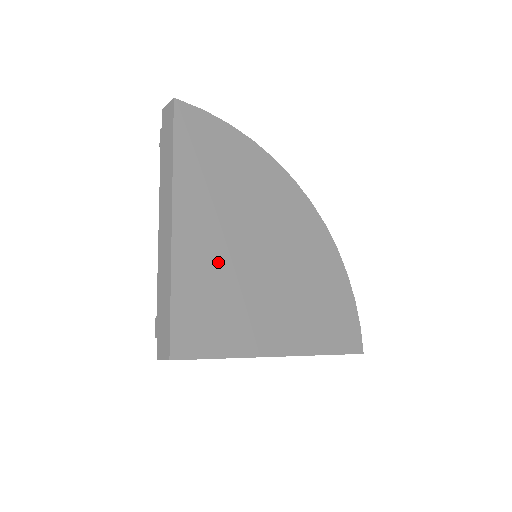
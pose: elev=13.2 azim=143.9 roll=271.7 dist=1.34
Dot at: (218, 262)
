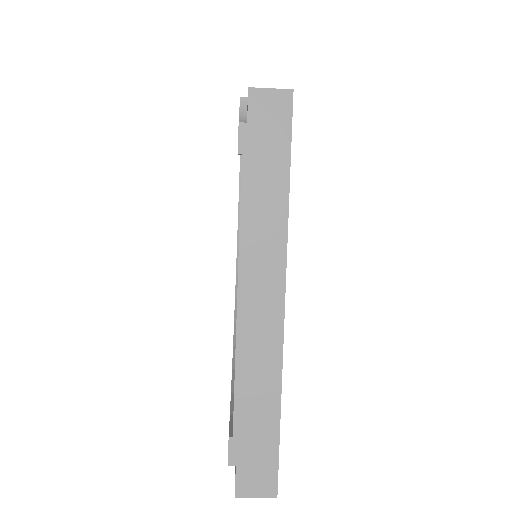
Dot at: occluded
